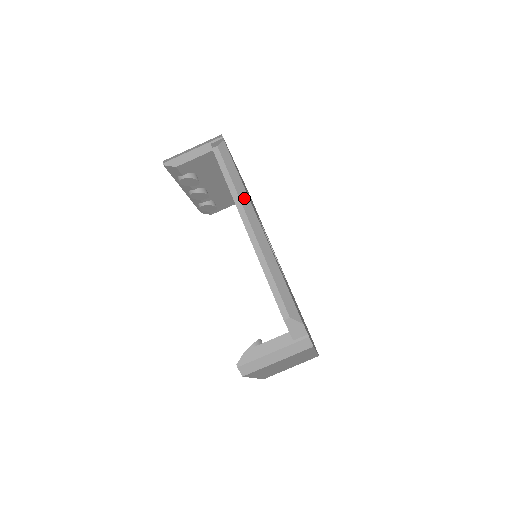
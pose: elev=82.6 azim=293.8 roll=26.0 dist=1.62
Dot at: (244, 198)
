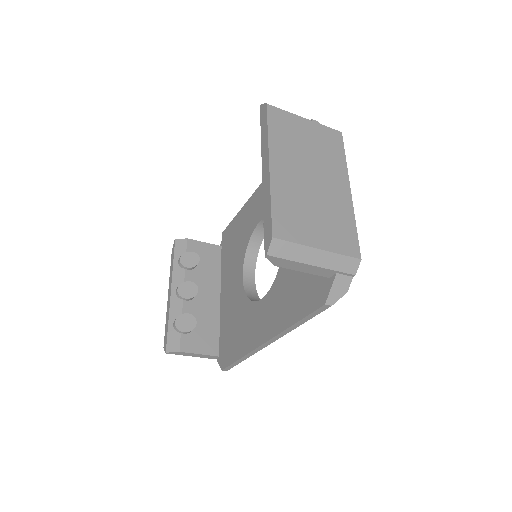
Dot at: occluded
